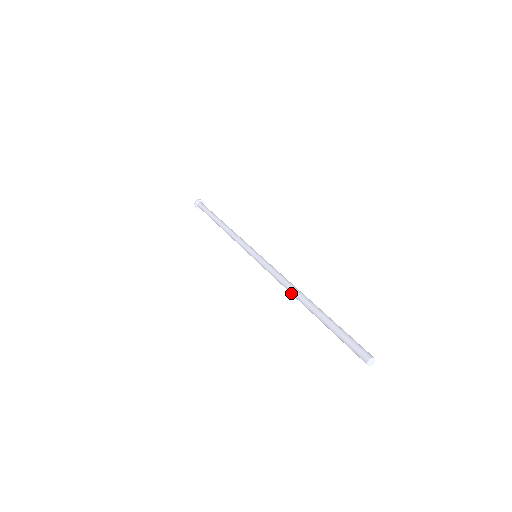
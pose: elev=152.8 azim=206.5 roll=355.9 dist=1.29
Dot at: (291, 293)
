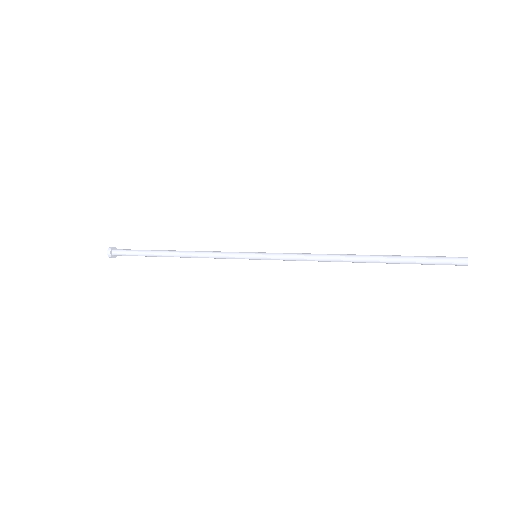
Dot at: occluded
